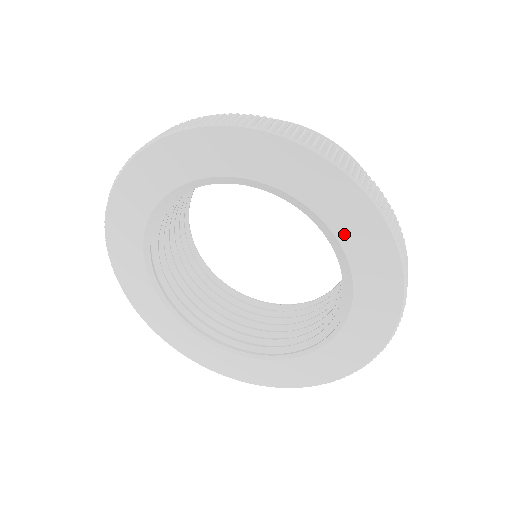
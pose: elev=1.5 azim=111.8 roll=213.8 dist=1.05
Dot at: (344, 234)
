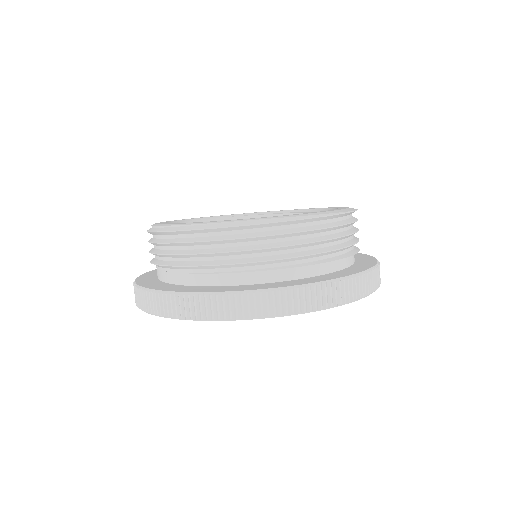
Dot at: occluded
